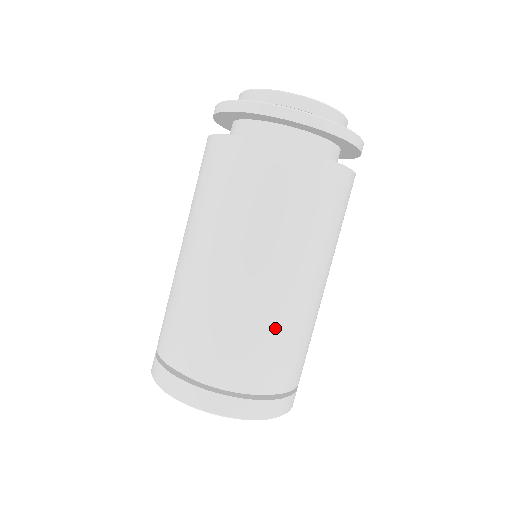
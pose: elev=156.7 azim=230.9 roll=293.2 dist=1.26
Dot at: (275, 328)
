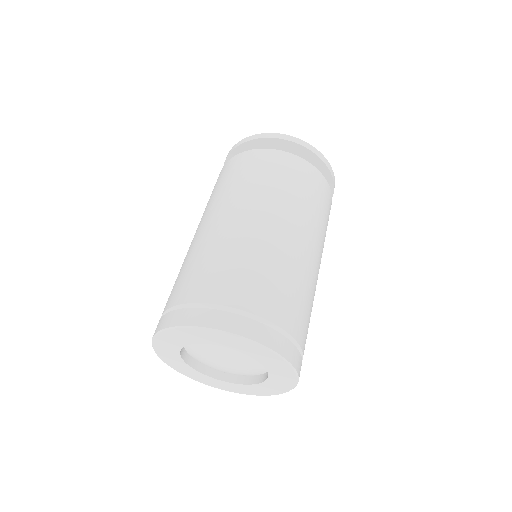
Dot at: (291, 271)
